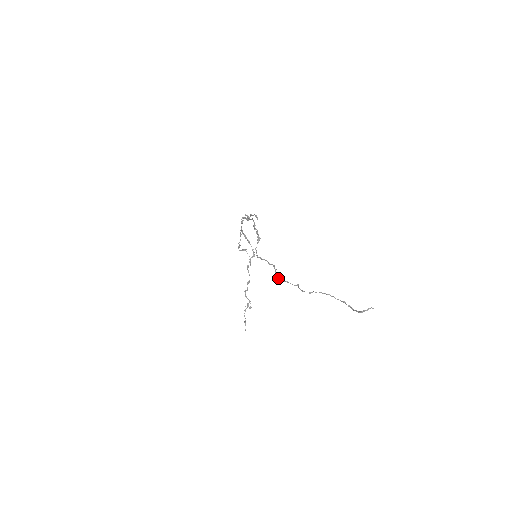
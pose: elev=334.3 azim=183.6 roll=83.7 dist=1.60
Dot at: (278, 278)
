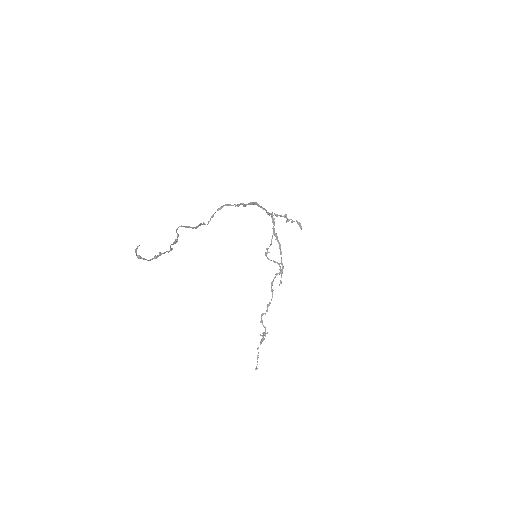
Dot at: (177, 236)
